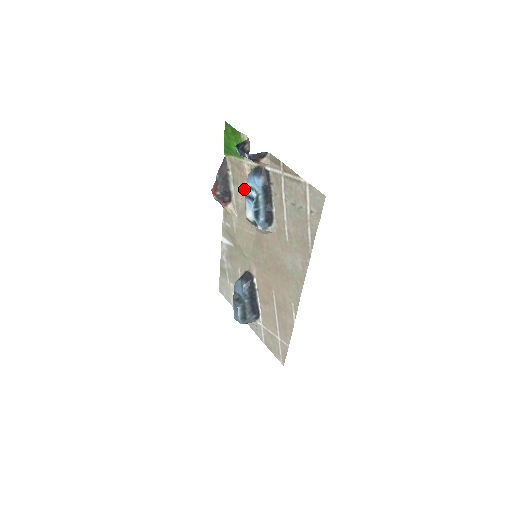
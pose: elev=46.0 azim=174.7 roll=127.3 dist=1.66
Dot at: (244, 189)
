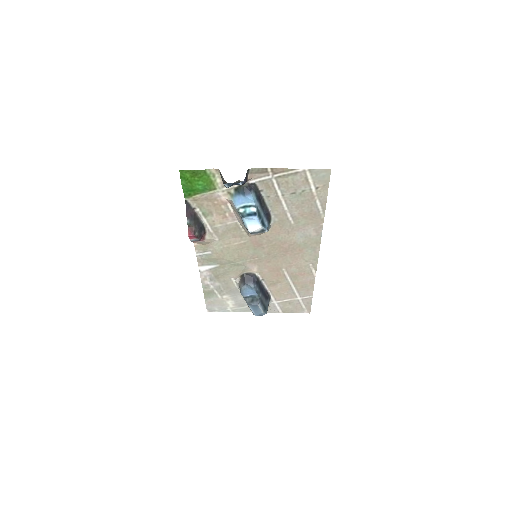
Dot at: (222, 213)
